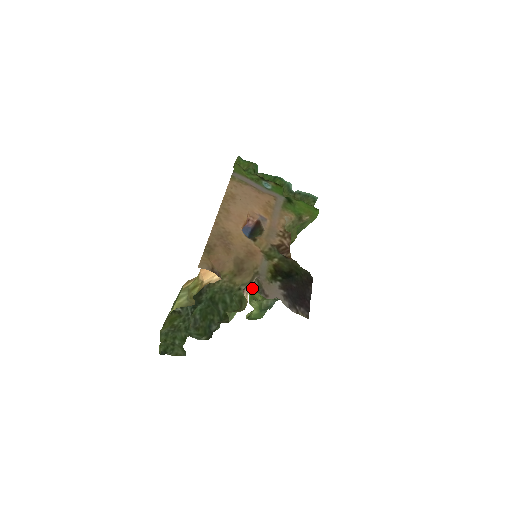
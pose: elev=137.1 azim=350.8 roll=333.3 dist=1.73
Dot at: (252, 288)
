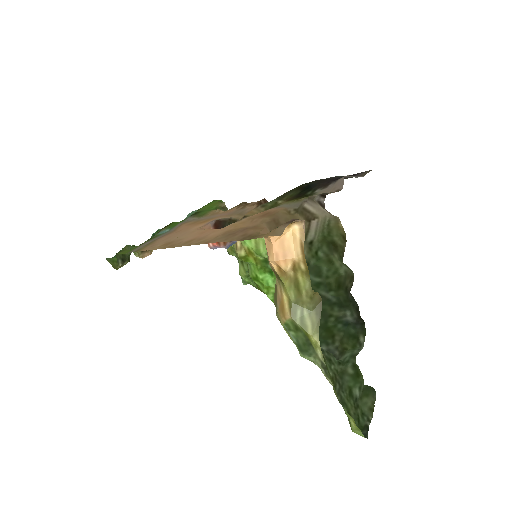
Dot at: (325, 195)
